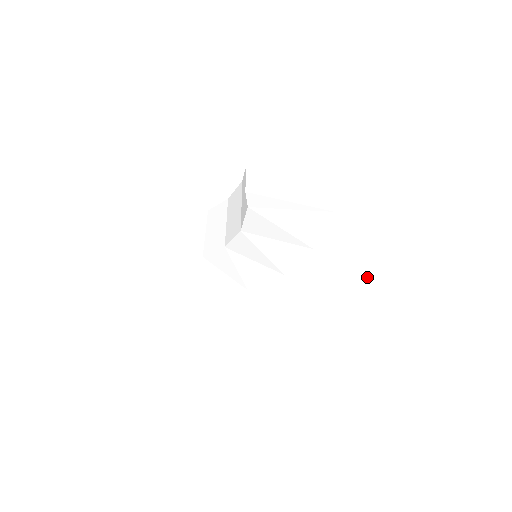
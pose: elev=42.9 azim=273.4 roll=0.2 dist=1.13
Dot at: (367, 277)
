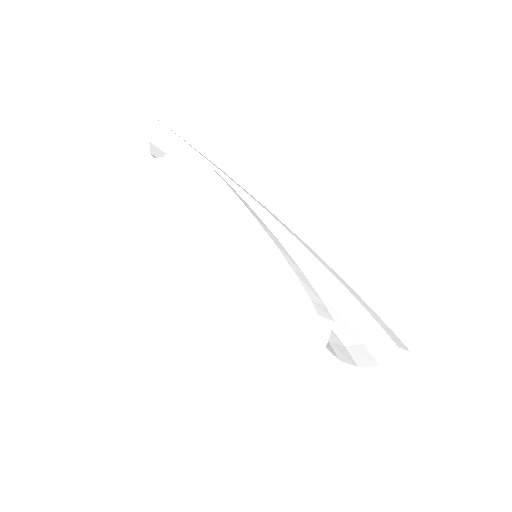
Dot at: occluded
